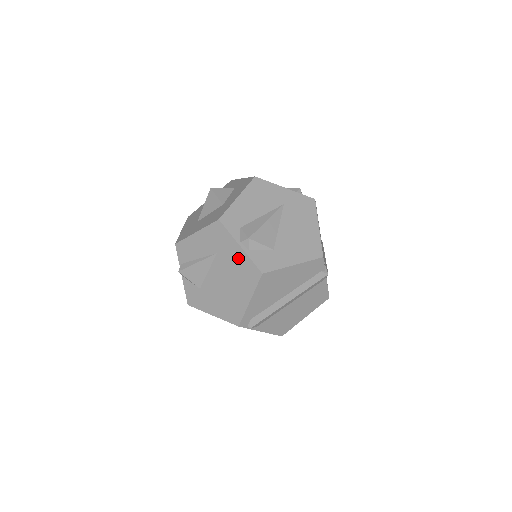
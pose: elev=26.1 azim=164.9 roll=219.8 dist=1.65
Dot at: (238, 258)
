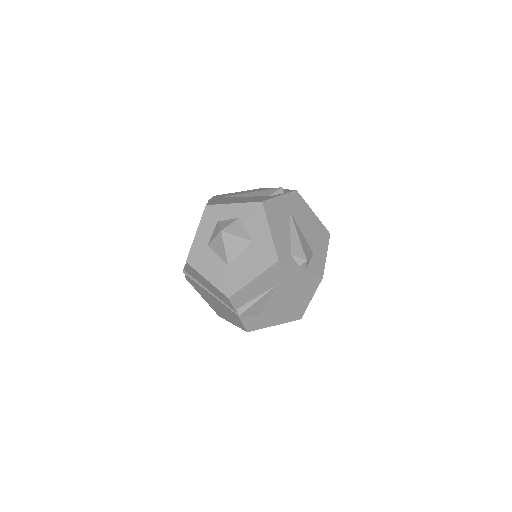
Dot at: (300, 278)
